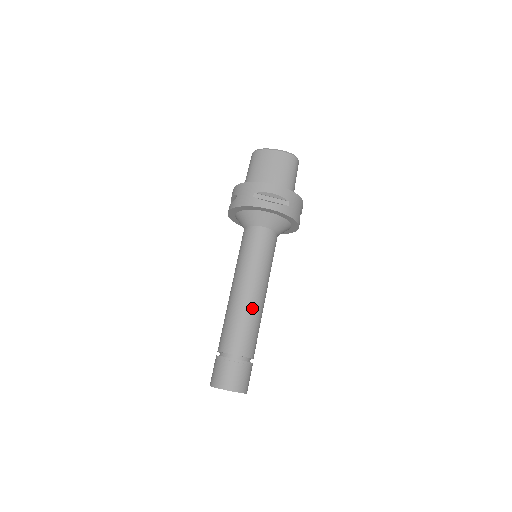
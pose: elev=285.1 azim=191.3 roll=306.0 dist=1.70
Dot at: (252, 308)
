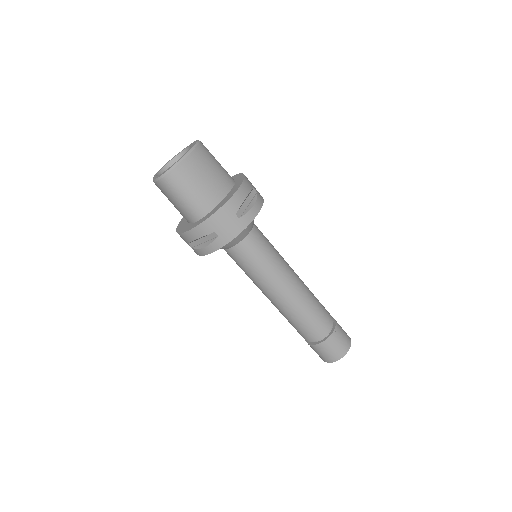
Dot at: (307, 290)
